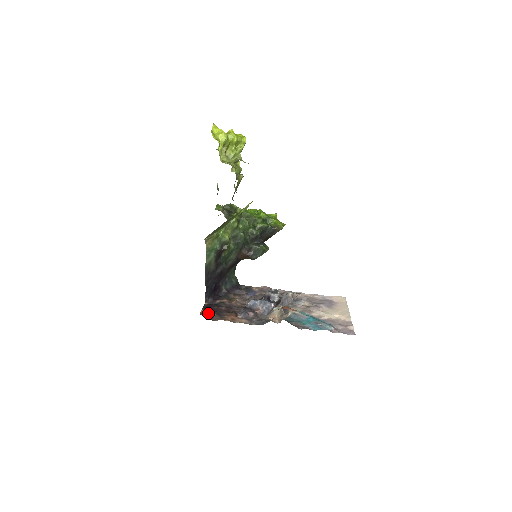
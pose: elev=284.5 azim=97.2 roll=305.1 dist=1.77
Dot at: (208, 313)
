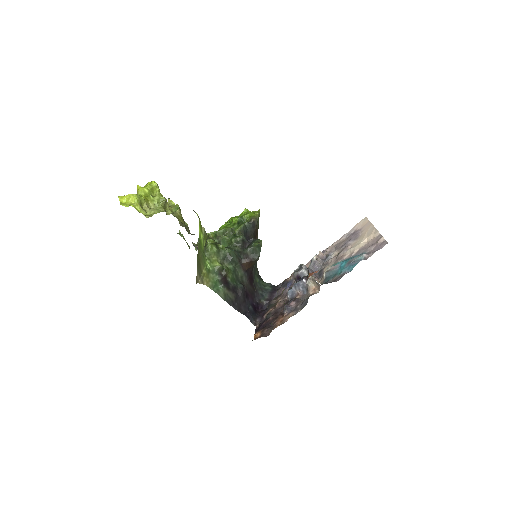
Dot at: (260, 333)
